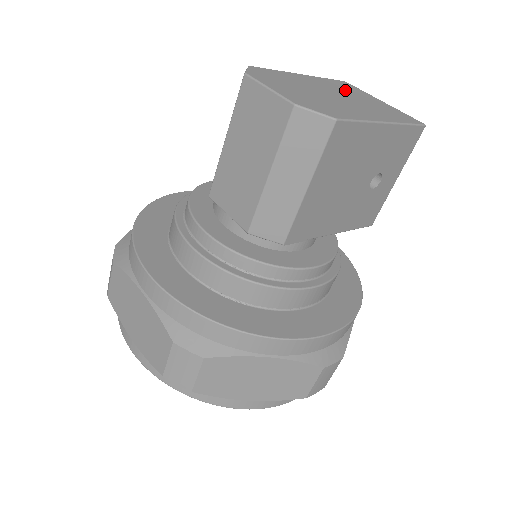
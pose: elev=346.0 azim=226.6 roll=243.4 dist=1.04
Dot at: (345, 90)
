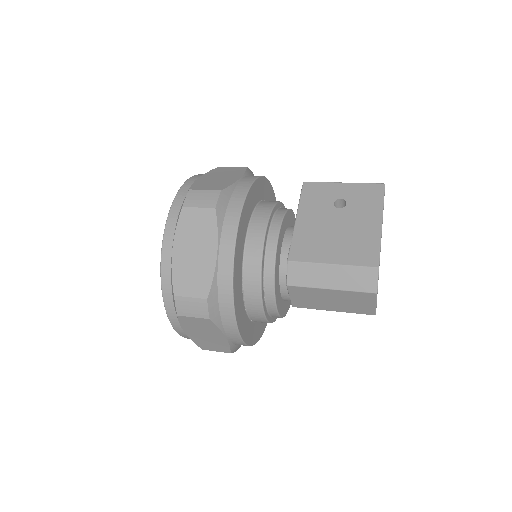
Dot at: occluded
